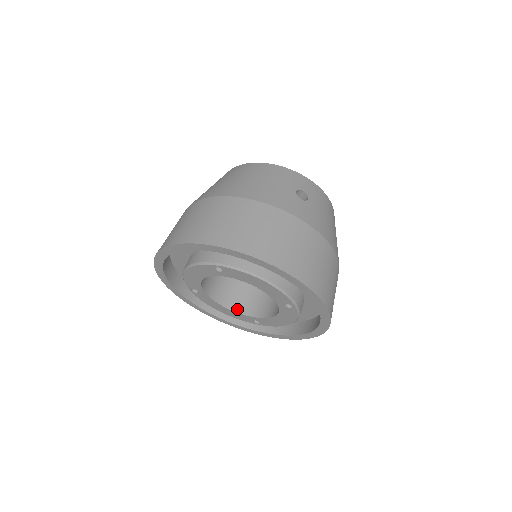
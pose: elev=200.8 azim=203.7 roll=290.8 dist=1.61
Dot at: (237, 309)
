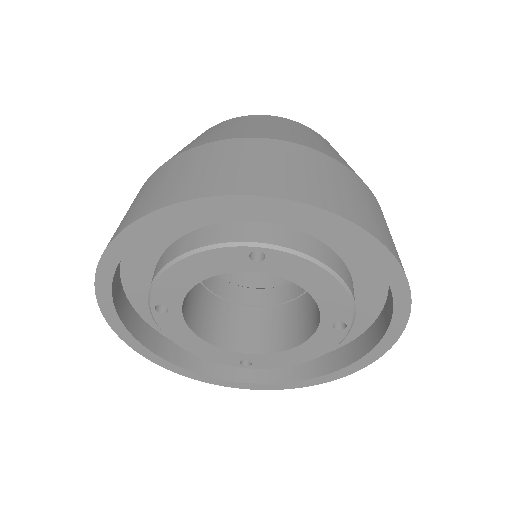
Dot at: (219, 342)
